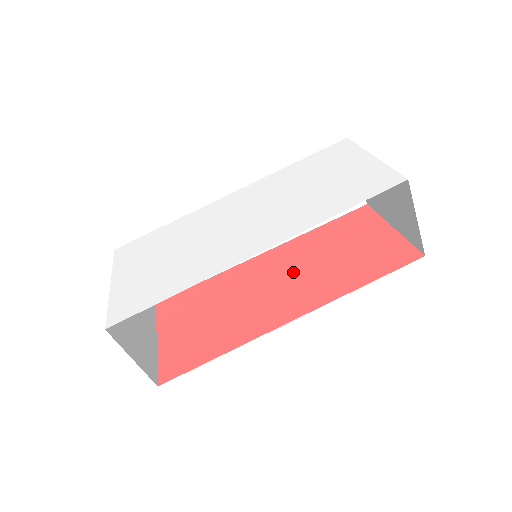
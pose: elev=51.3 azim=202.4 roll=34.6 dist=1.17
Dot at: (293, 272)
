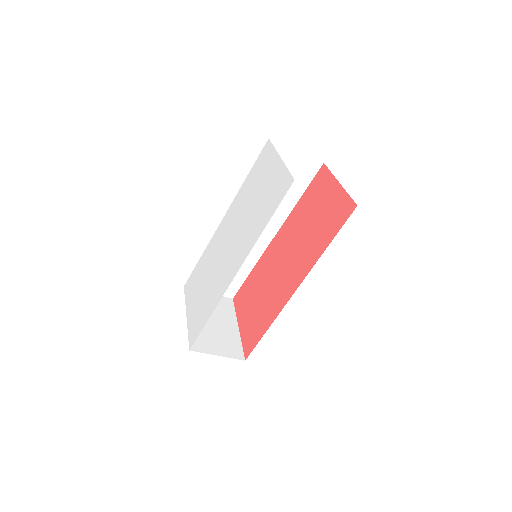
Dot at: (291, 248)
